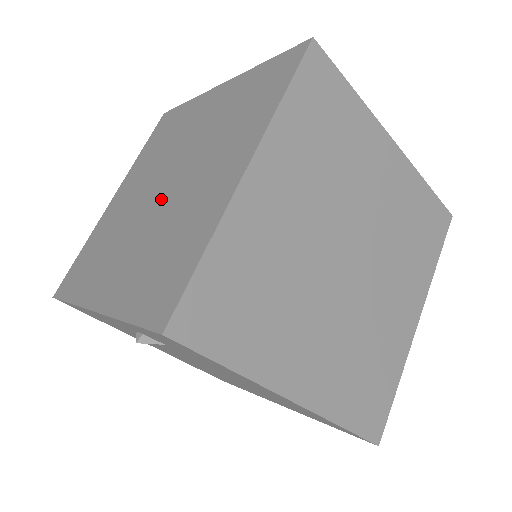
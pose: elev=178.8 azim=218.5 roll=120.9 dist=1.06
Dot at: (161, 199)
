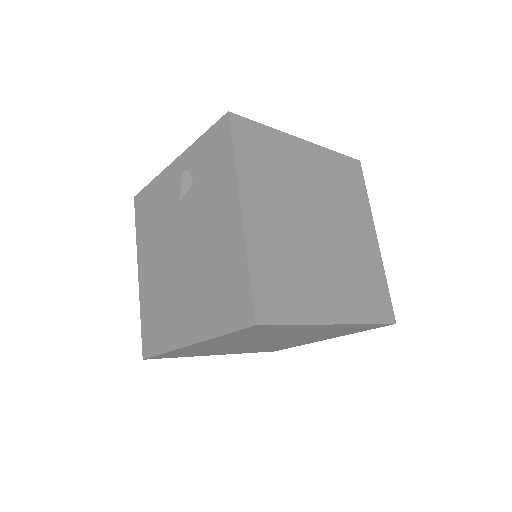
Dot at: occluded
